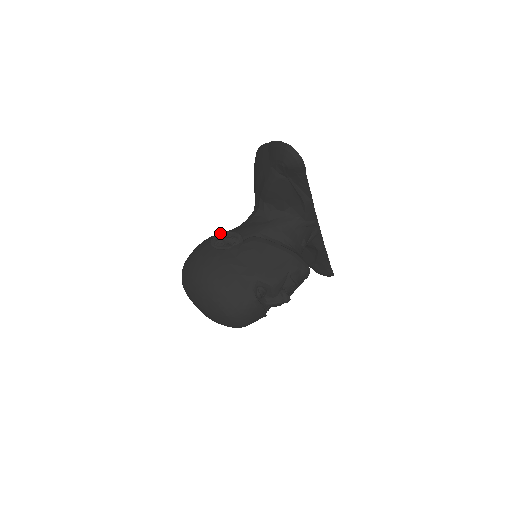
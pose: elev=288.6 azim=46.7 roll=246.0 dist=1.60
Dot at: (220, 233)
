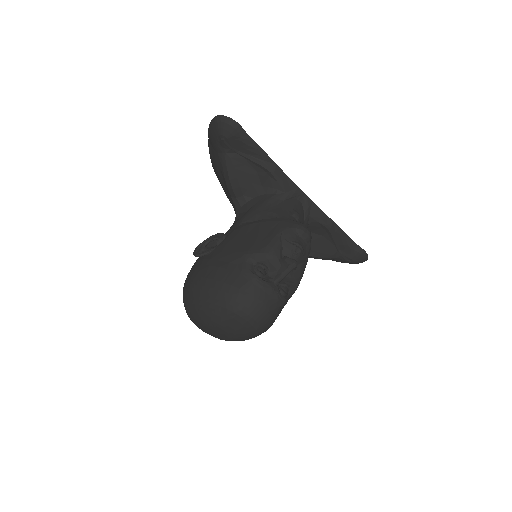
Dot at: (201, 243)
